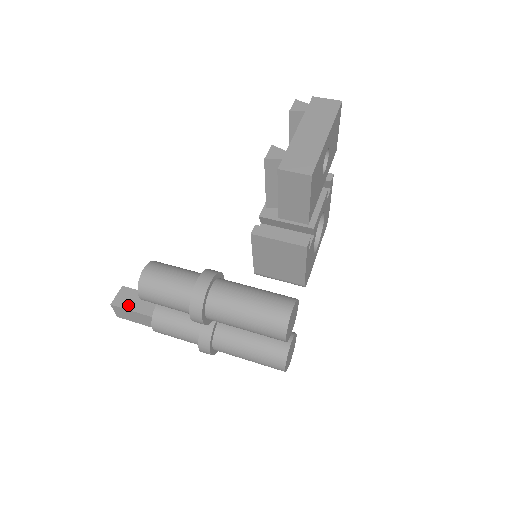
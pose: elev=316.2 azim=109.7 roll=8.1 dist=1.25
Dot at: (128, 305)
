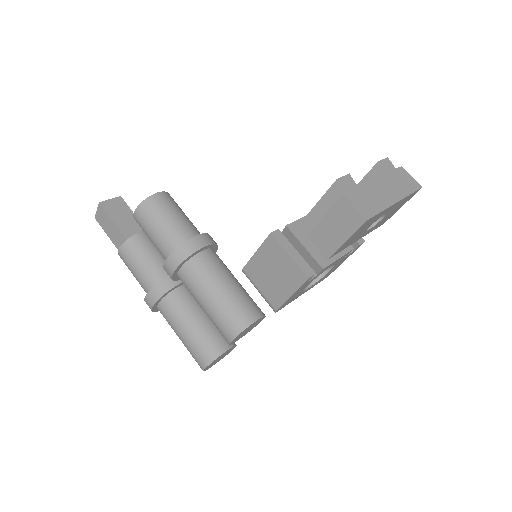
Dot at: (114, 214)
